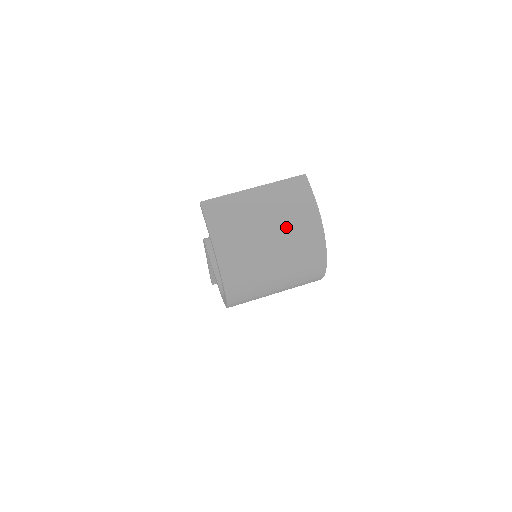
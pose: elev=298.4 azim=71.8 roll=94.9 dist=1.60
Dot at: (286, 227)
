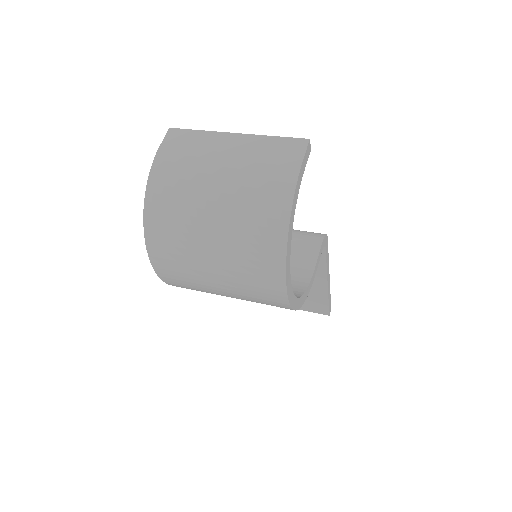
Dot at: (242, 191)
